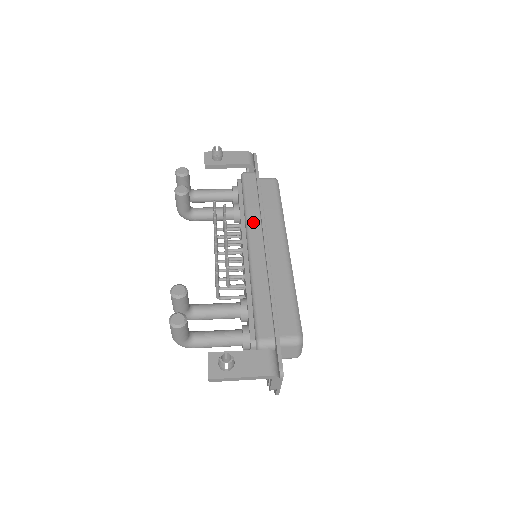
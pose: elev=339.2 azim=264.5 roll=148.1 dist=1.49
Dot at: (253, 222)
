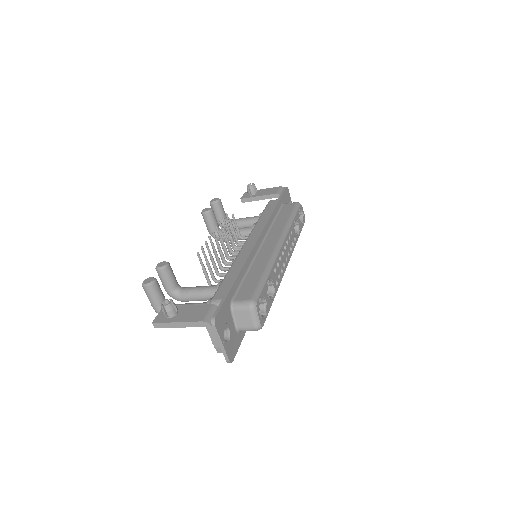
Dot at: (257, 228)
